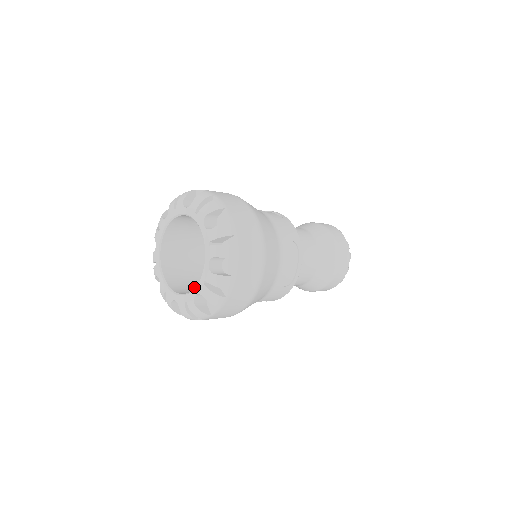
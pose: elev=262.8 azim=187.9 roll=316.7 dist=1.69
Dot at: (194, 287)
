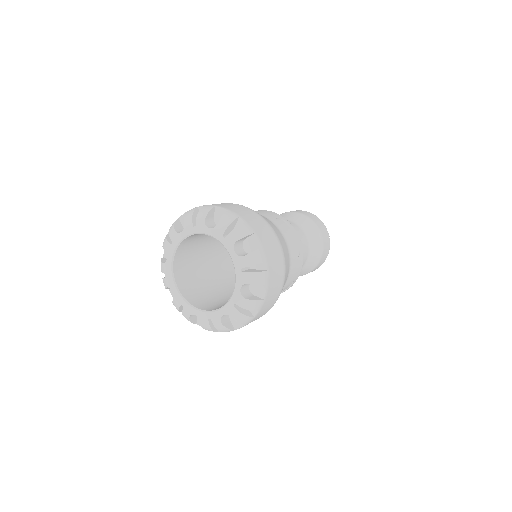
Dot at: (192, 272)
